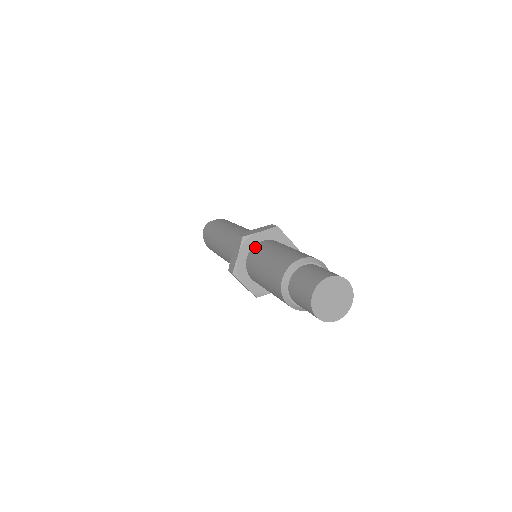
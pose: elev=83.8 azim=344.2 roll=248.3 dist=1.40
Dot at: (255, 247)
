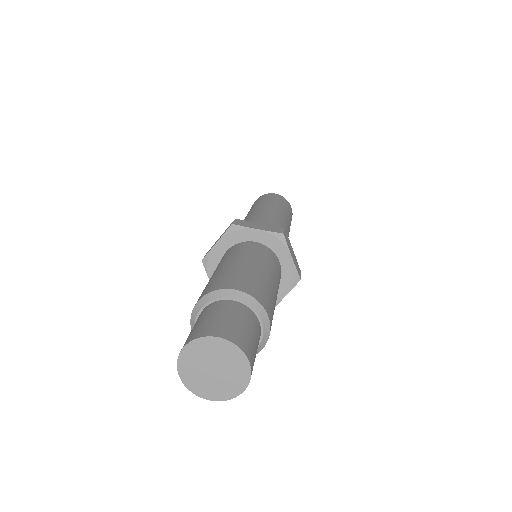
Dot at: occluded
